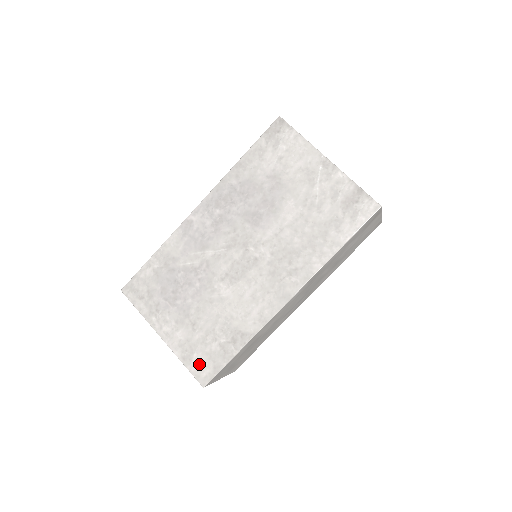
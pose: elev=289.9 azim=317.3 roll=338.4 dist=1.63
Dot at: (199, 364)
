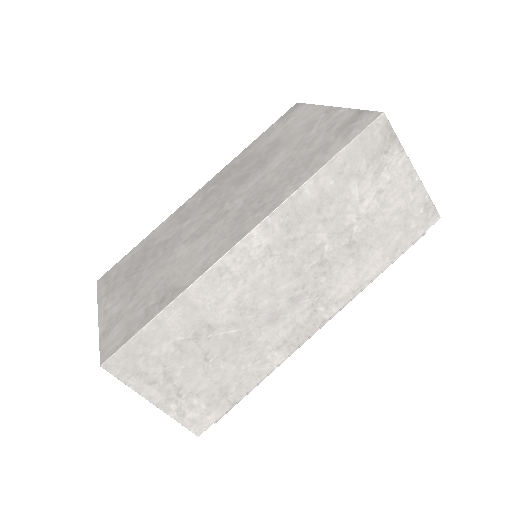
Dot at: (113, 337)
